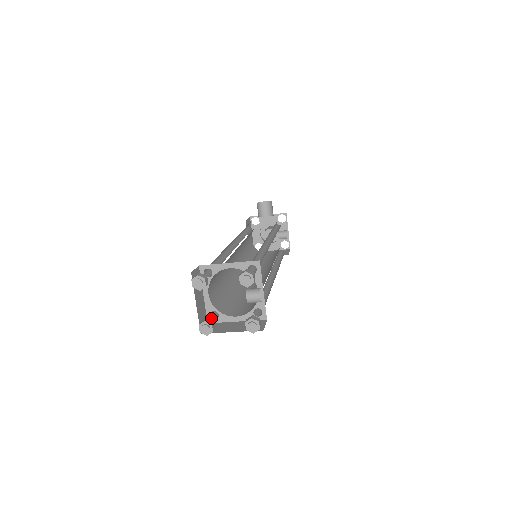
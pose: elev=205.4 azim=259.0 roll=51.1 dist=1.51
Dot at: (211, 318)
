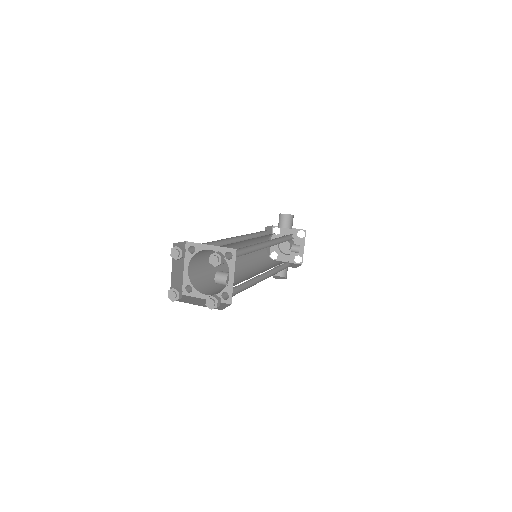
Dot at: (185, 291)
